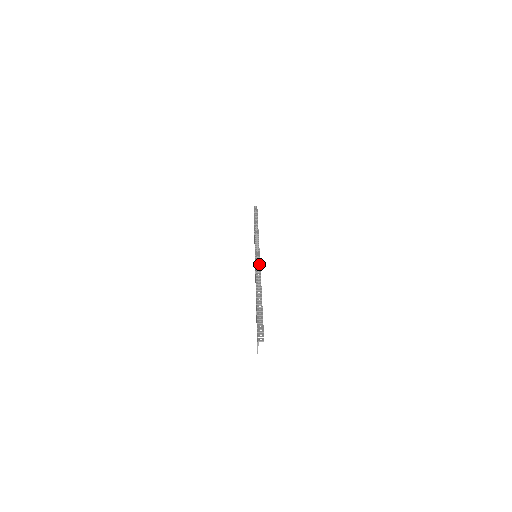
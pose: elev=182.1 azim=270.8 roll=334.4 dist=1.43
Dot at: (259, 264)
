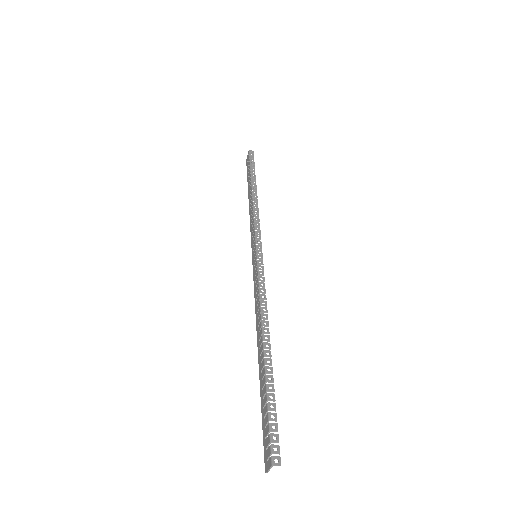
Dot at: (263, 280)
